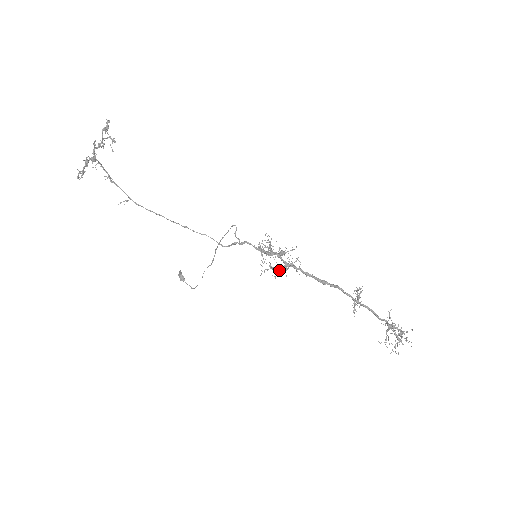
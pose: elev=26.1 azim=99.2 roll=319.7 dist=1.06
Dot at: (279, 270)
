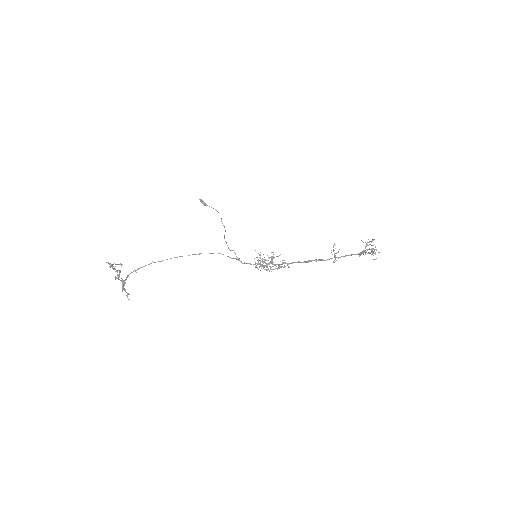
Dot at: (276, 266)
